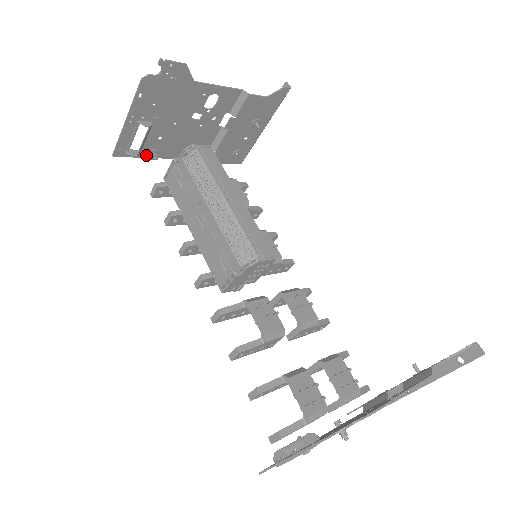
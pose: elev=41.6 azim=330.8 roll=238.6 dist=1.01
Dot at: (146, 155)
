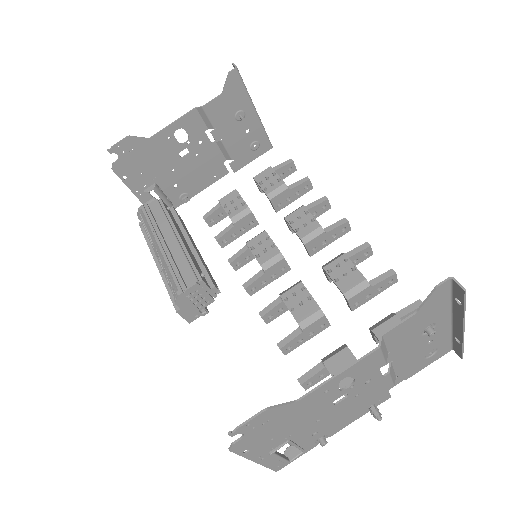
Dot at: (181, 202)
